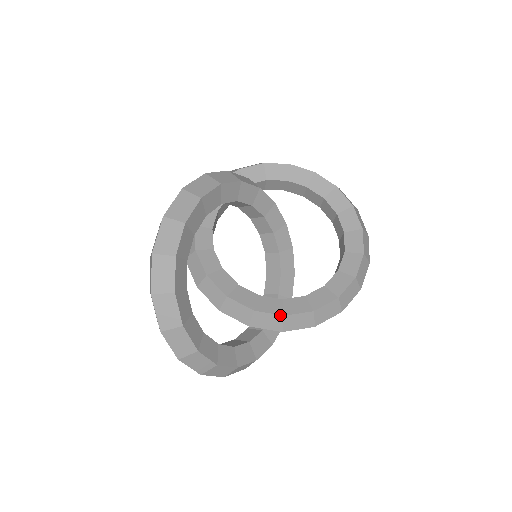
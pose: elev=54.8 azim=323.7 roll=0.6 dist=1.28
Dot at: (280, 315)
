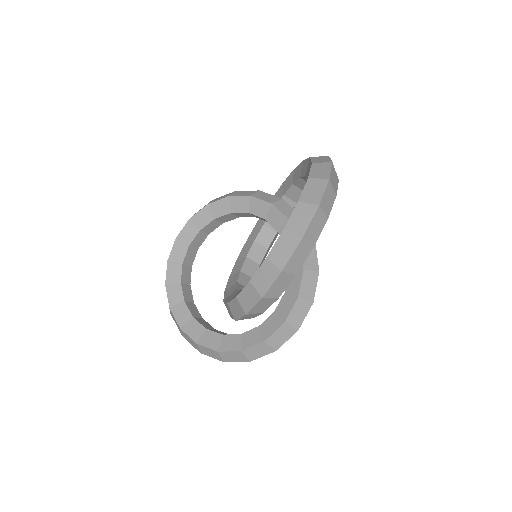
Dot at: (227, 303)
